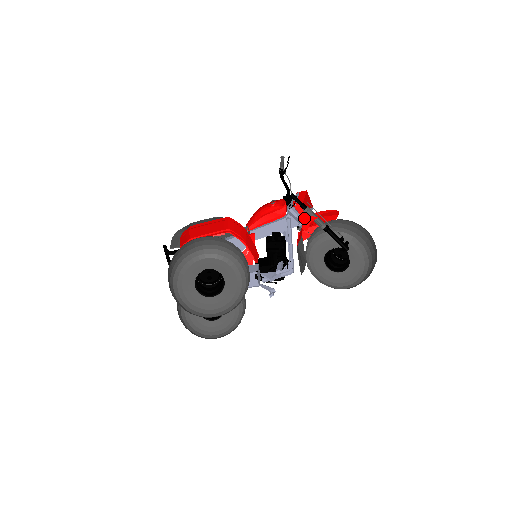
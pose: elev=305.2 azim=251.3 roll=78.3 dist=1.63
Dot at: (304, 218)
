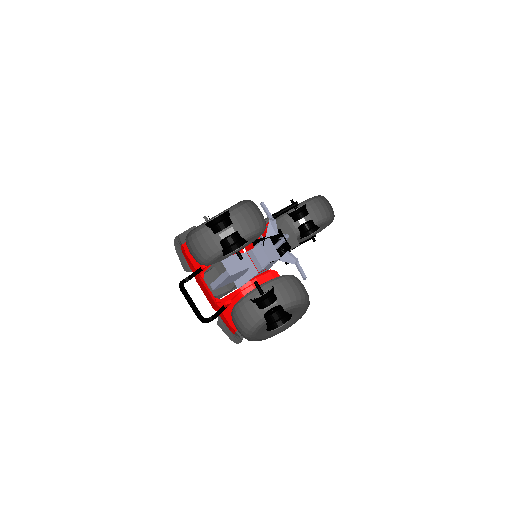
Dot at: occluded
